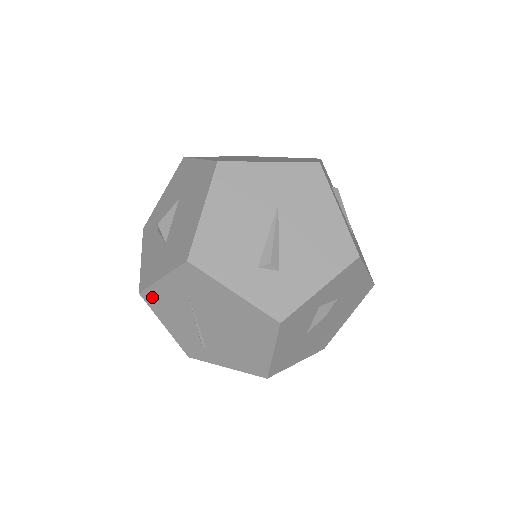
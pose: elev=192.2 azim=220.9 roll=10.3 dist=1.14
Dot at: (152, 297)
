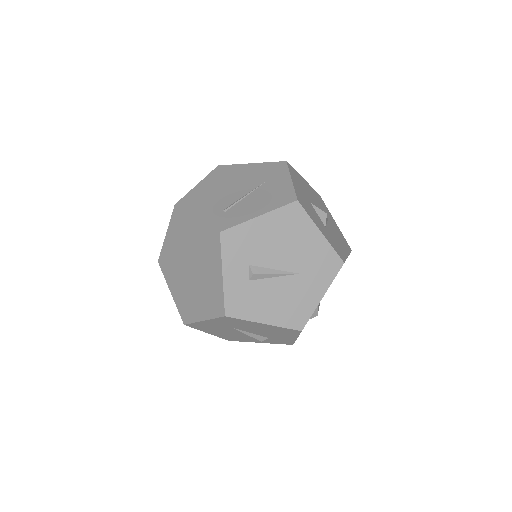
Dot at: occluded
